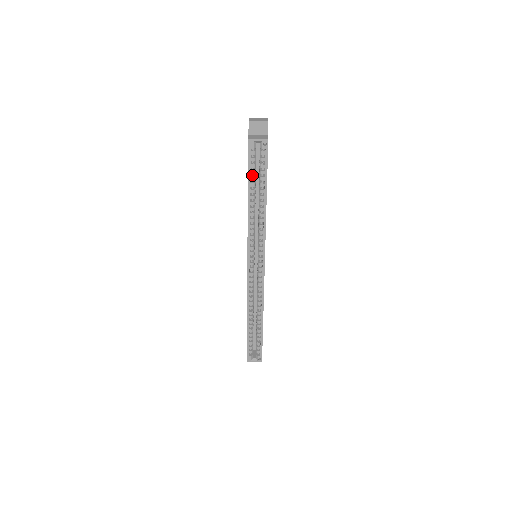
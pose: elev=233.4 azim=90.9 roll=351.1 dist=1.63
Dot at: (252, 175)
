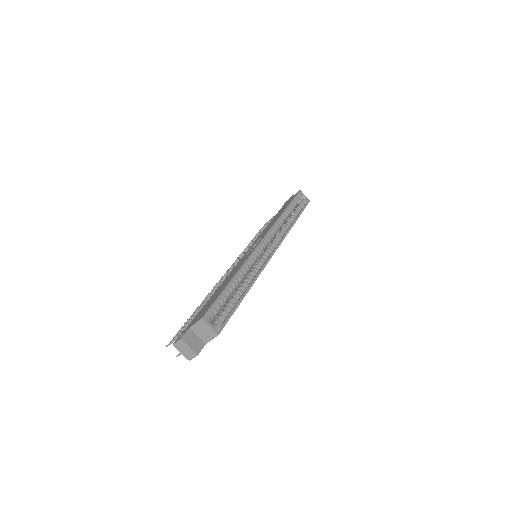
Dot at: (292, 205)
